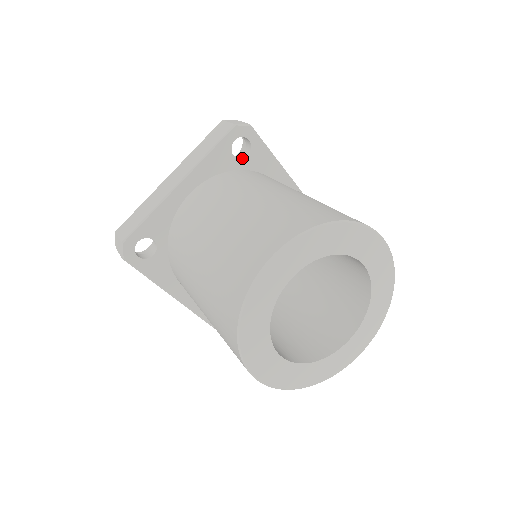
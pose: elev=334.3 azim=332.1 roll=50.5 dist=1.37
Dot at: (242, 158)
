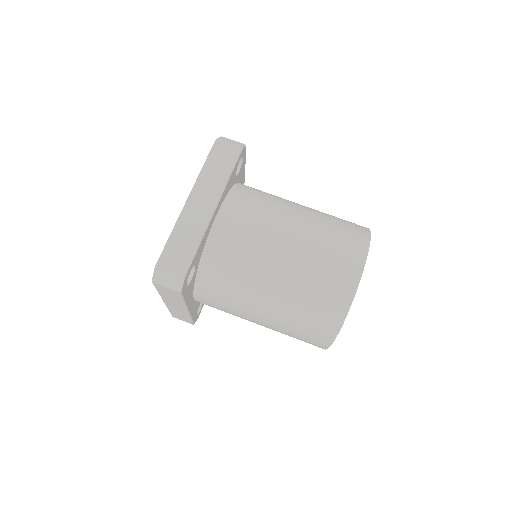
Dot at: (236, 174)
